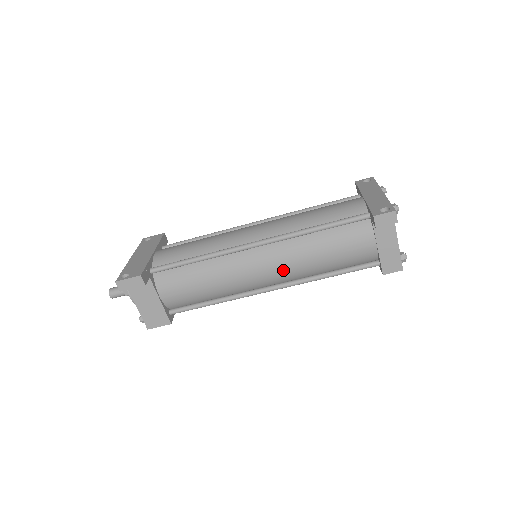
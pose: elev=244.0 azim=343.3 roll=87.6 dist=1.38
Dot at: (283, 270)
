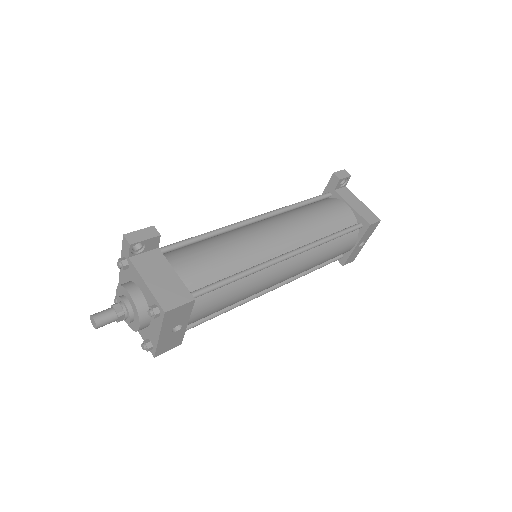
Dot at: (290, 231)
